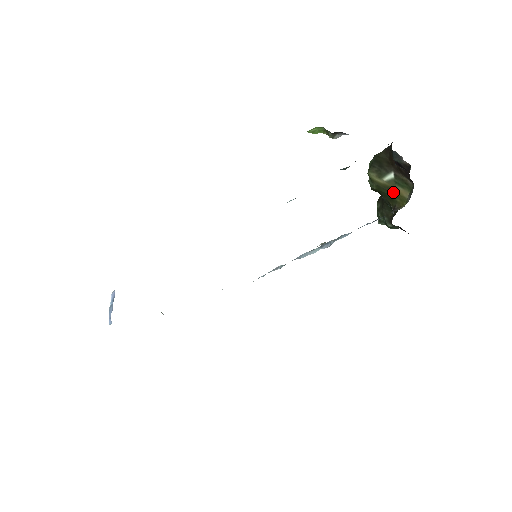
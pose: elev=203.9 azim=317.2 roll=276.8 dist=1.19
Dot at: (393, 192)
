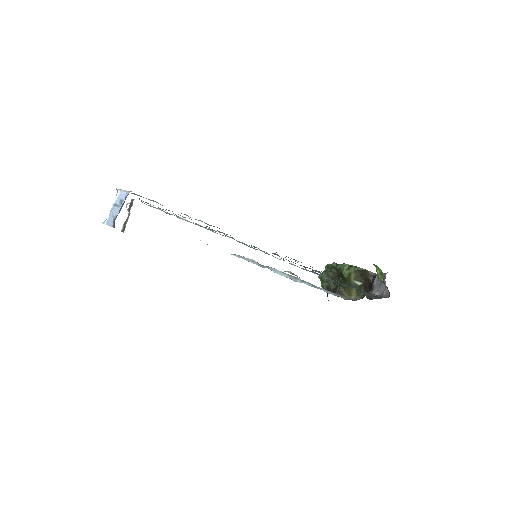
Dot at: occluded
